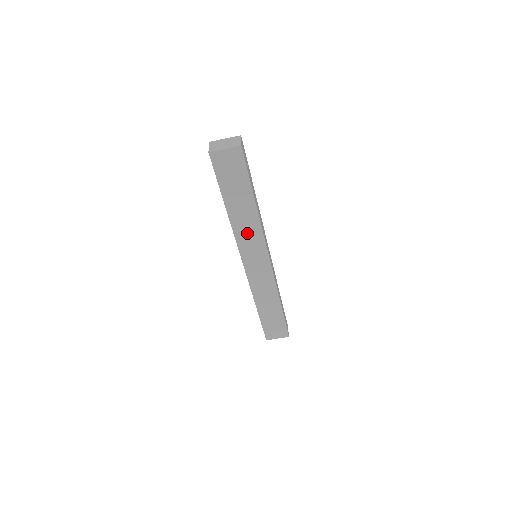
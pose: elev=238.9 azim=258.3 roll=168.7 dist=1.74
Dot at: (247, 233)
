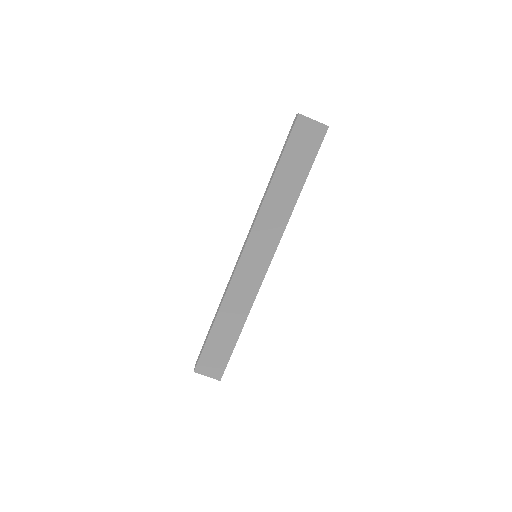
Dot at: (271, 219)
